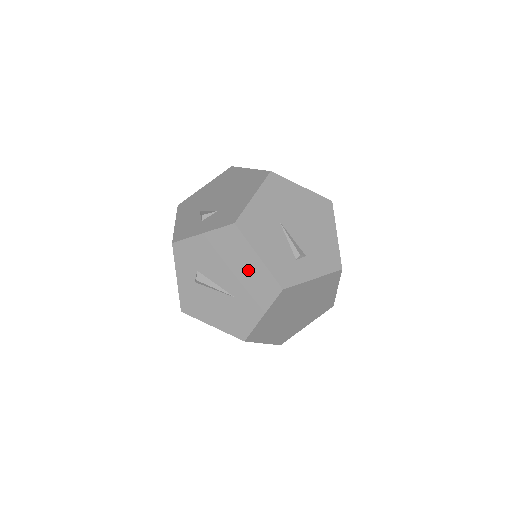
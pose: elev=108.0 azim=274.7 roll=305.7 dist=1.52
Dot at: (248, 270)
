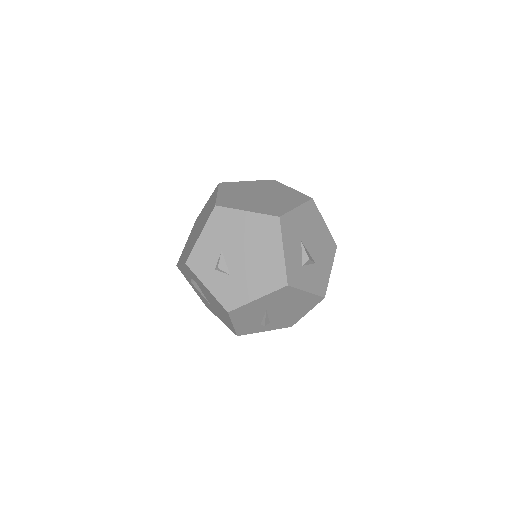
Dot at: (224, 317)
